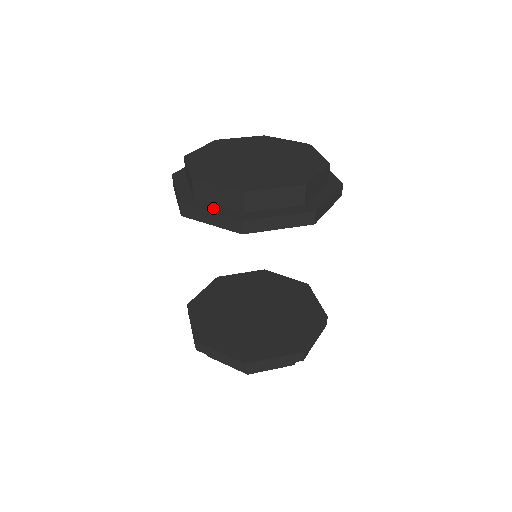
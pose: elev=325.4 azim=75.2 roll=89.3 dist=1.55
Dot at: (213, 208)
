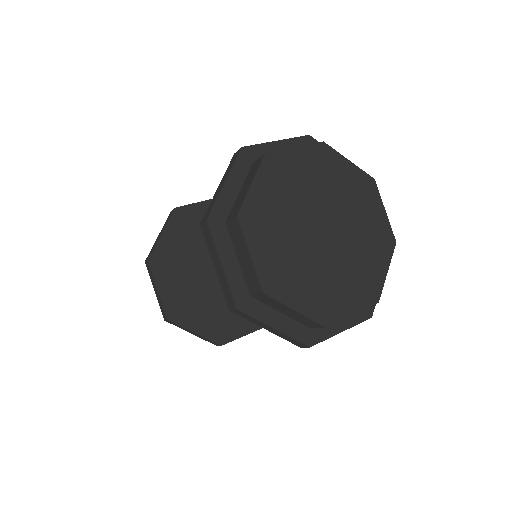
Dot at: (277, 320)
